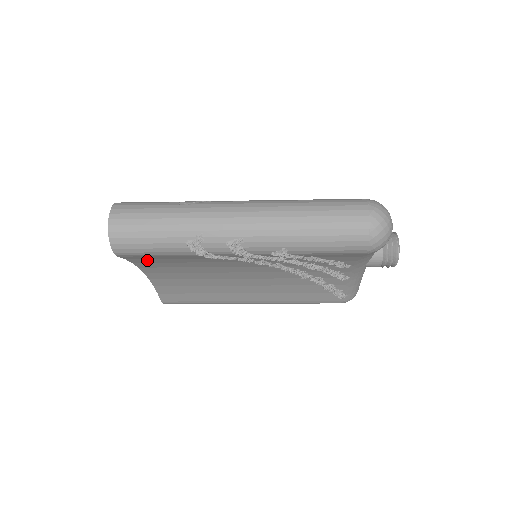
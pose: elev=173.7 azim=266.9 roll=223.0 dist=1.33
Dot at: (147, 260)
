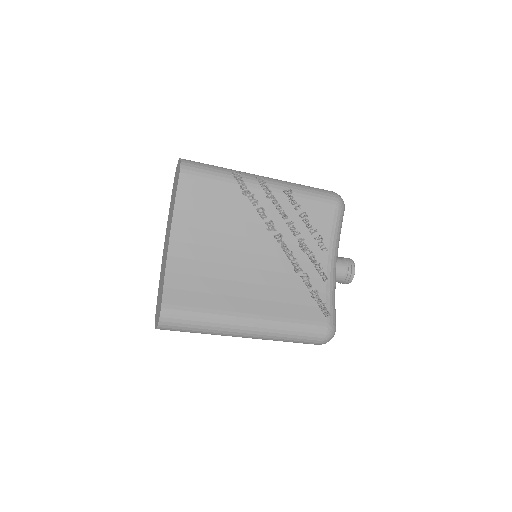
Dot at: (190, 201)
